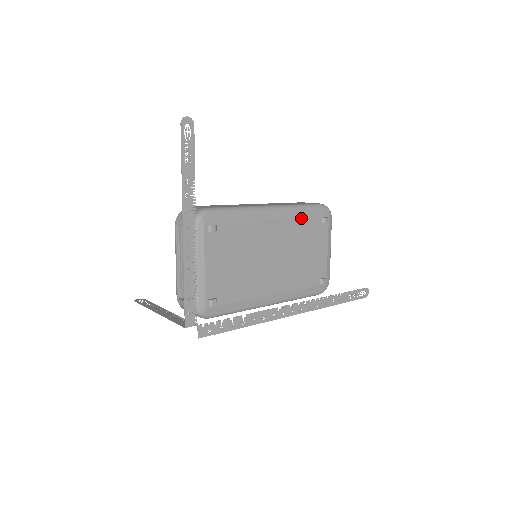
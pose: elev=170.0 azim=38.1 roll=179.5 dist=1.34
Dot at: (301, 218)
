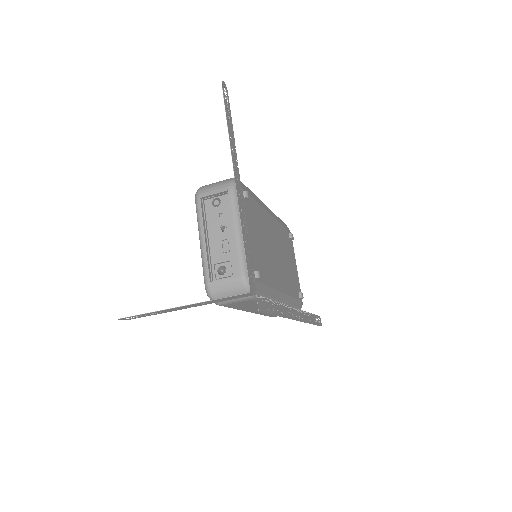
Dot at: (281, 226)
